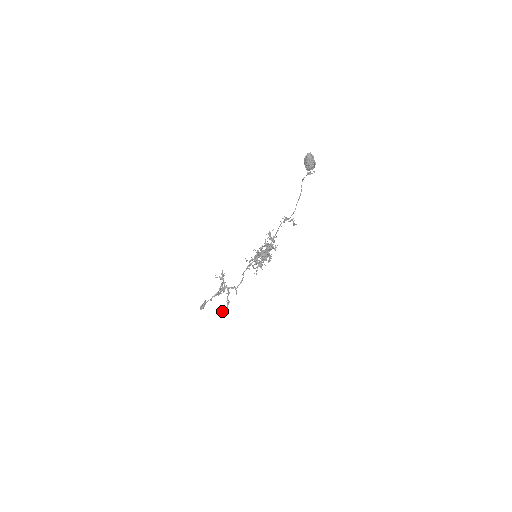
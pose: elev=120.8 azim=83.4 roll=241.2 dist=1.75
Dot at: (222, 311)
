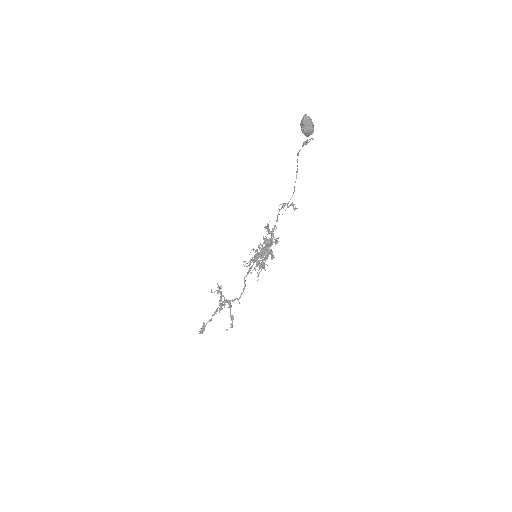
Dot at: (227, 329)
